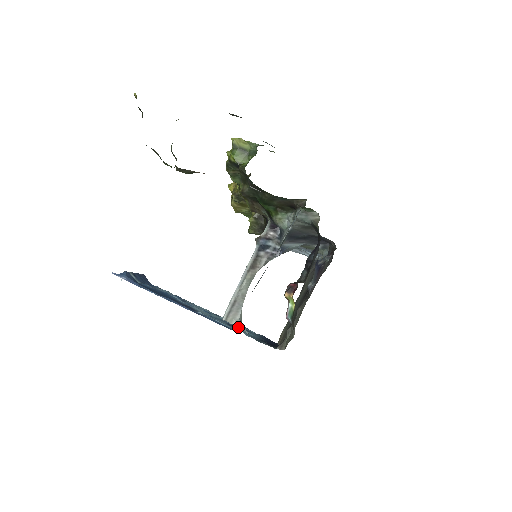
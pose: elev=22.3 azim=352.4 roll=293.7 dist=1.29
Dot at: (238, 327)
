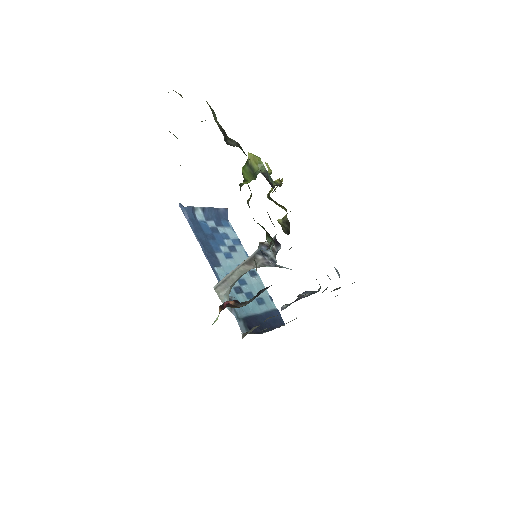
Dot at: occluded
